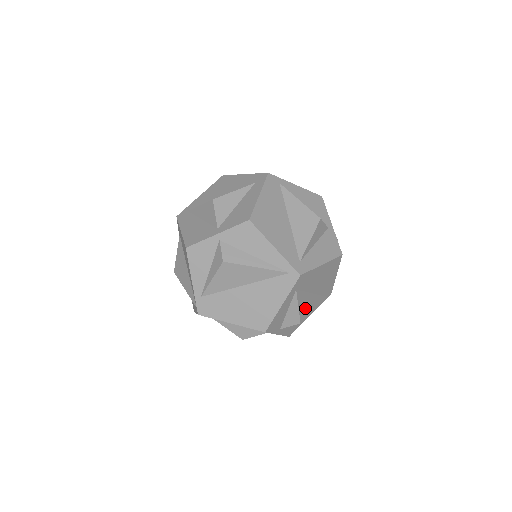
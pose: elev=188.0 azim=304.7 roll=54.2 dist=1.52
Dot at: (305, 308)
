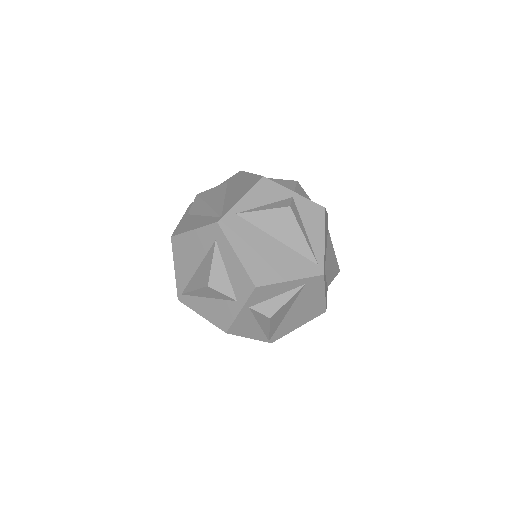
Dot at: (280, 313)
